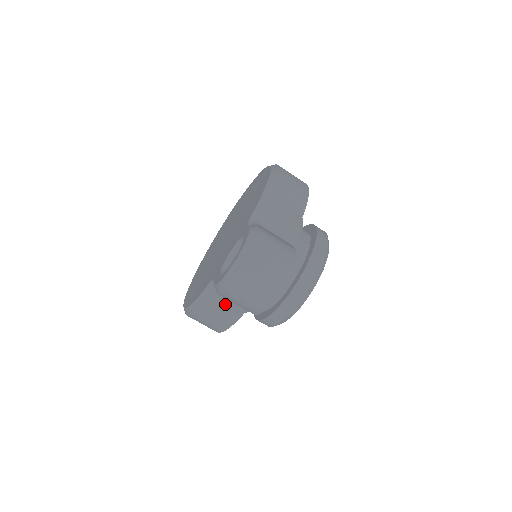
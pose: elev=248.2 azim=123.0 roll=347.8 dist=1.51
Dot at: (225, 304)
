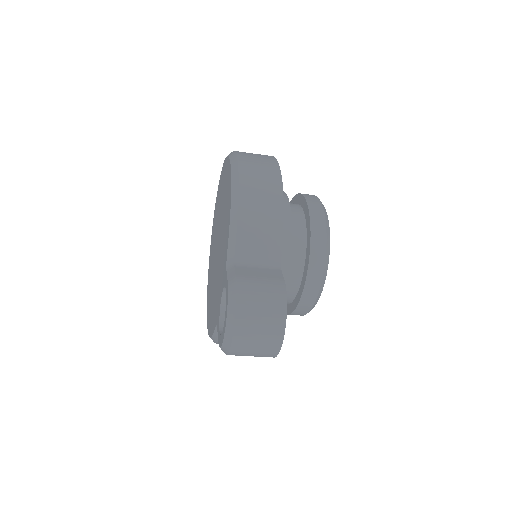
Dot at: occluded
